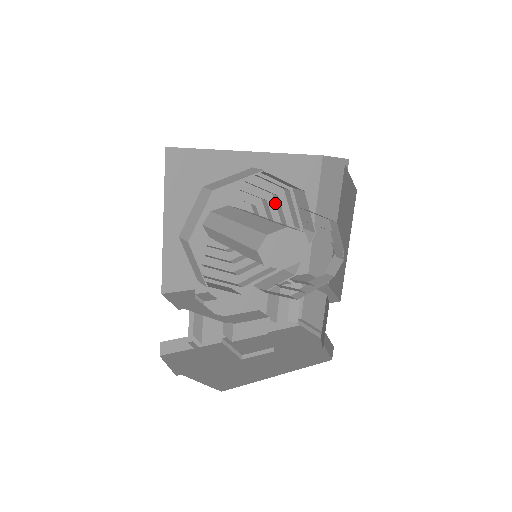
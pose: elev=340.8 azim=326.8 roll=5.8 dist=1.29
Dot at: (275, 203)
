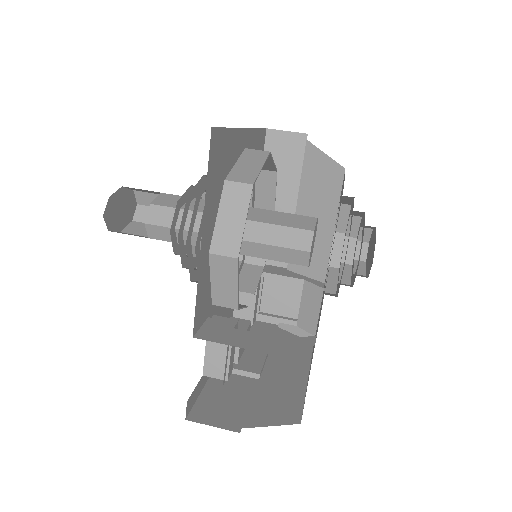
Dot at: occluded
